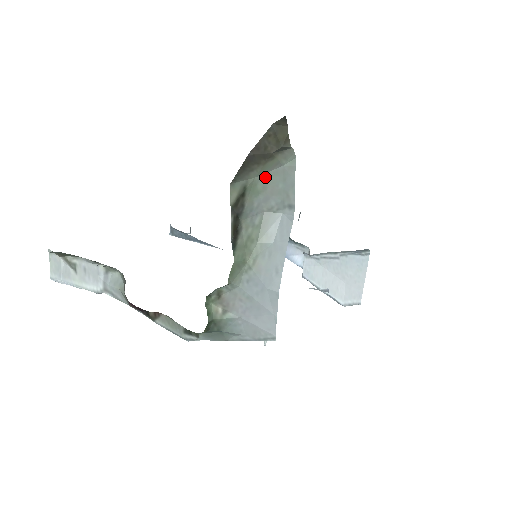
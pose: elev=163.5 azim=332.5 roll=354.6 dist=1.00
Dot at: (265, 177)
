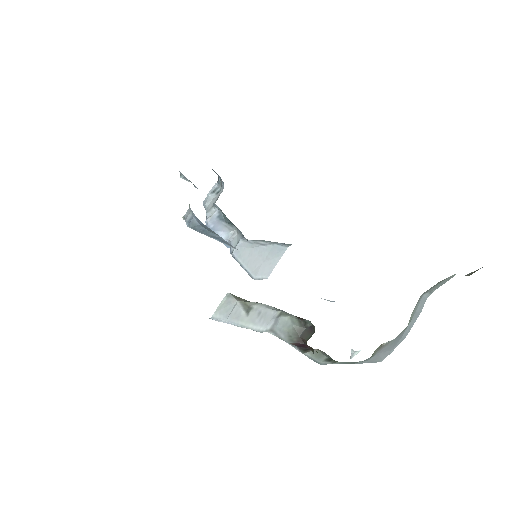
Dot at: (441, 281)
